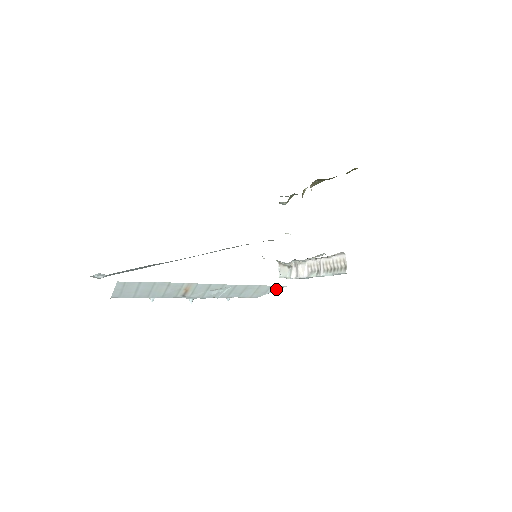
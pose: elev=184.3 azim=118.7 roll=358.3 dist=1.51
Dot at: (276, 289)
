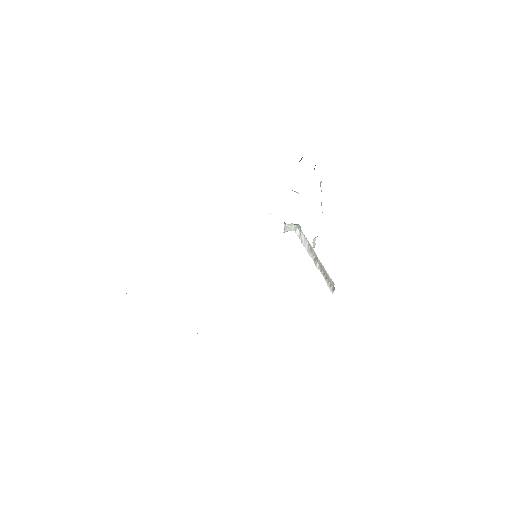
Dot at: occluded
